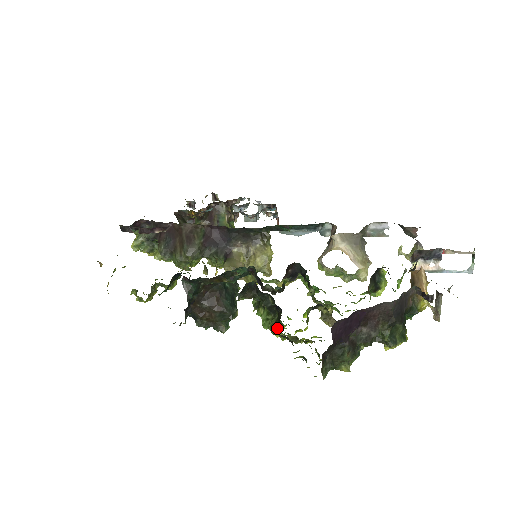
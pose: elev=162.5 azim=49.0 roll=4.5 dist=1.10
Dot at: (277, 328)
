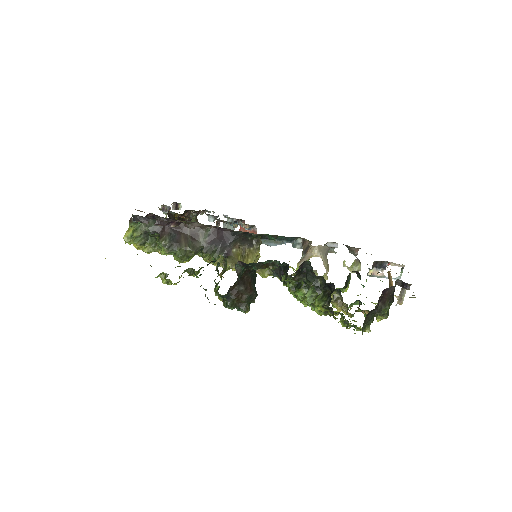
Dot at: (326, 301)
